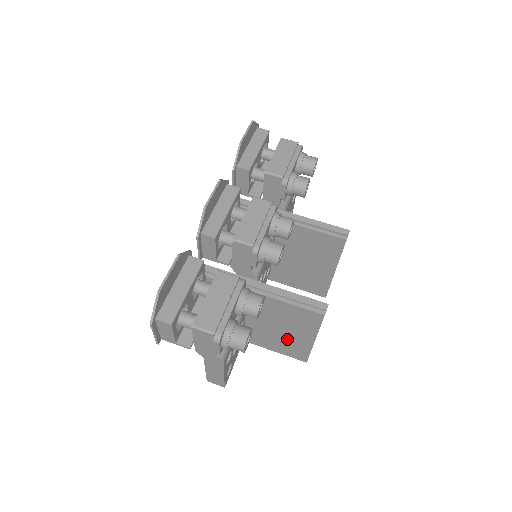
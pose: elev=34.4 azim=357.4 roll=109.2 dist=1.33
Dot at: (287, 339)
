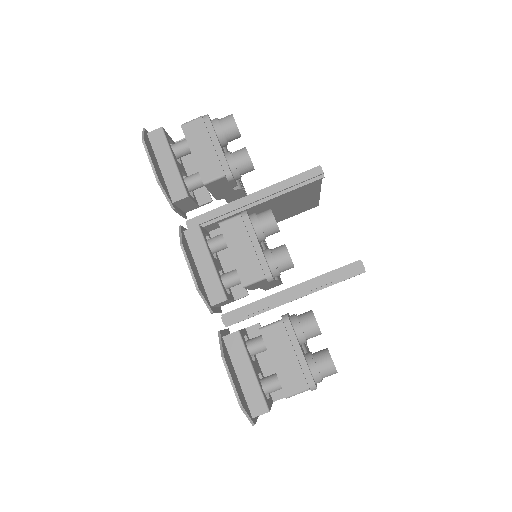
Dot at: occluded
